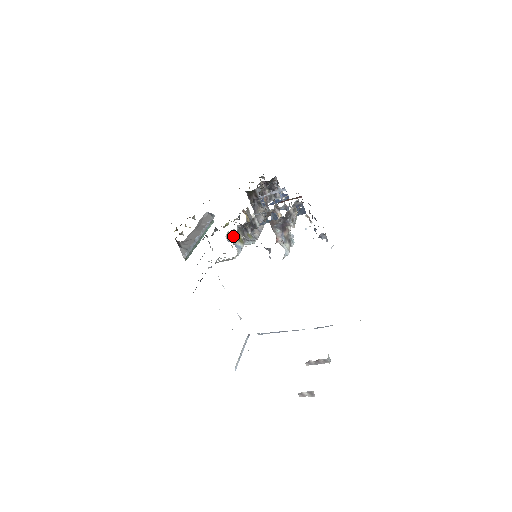
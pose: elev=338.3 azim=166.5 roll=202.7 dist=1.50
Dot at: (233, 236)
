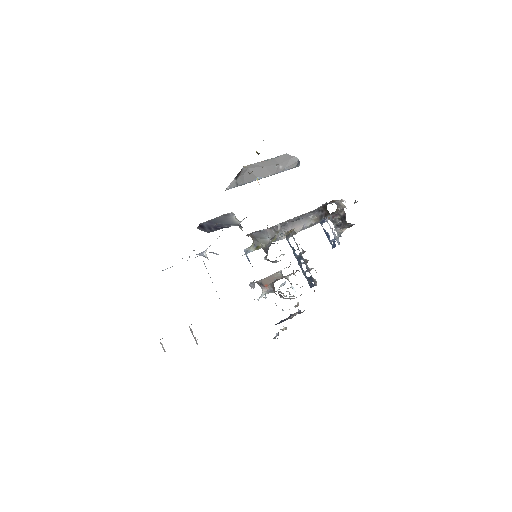
Dot at: (257, 242)
